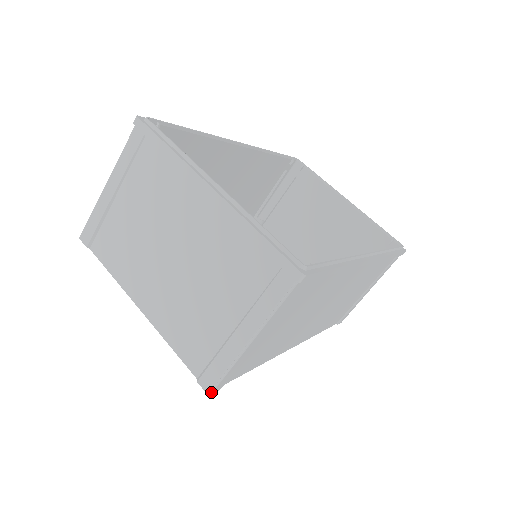
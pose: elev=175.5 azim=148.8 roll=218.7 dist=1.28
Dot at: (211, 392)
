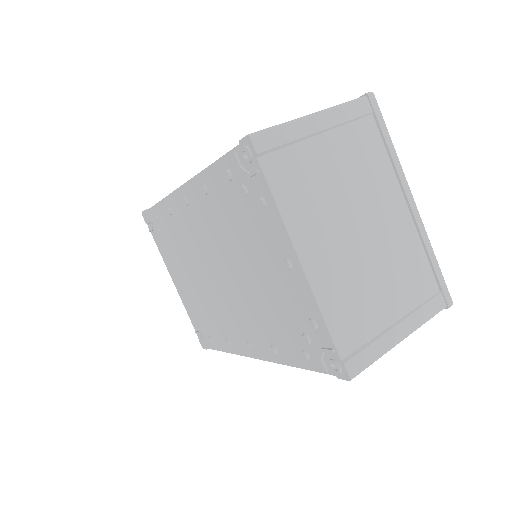
Dot at: occluded
